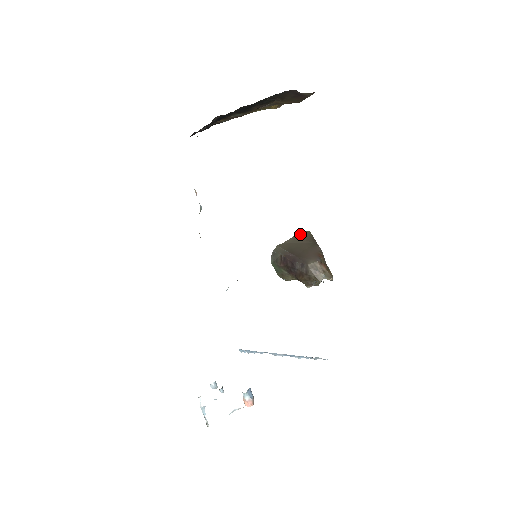
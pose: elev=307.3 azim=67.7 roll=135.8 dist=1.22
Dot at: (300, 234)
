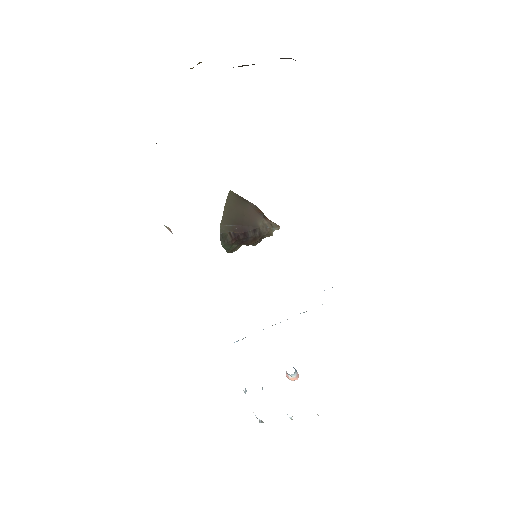
Dot at: (227, 199)
